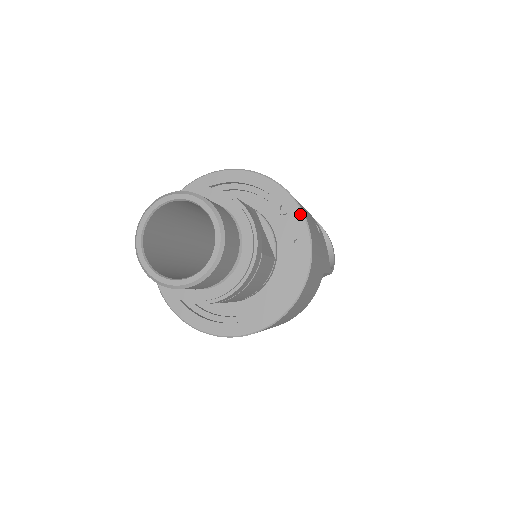
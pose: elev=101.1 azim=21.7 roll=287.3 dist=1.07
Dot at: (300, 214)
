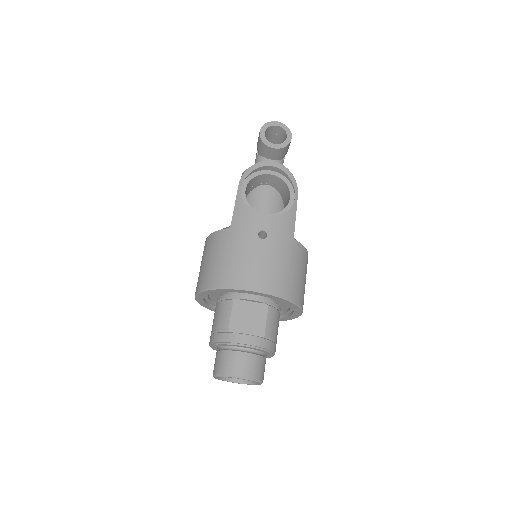
Dot at: (252, 292)
